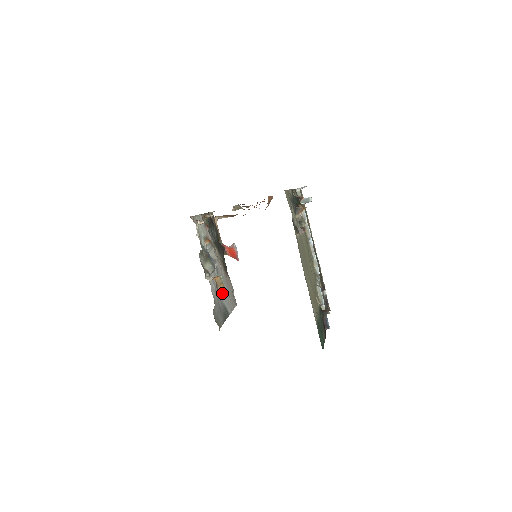
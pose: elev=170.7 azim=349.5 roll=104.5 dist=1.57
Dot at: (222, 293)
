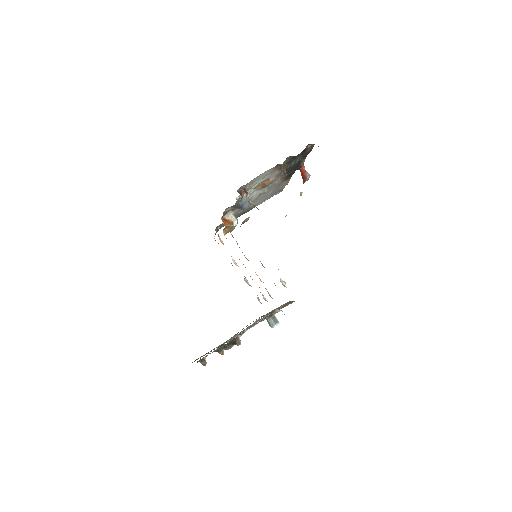
Dot at: (227, 231)
